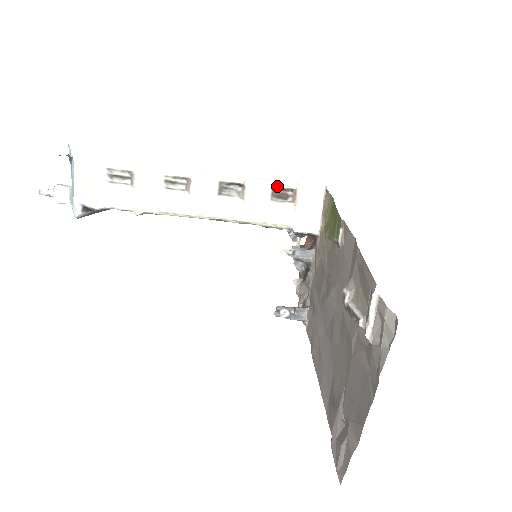
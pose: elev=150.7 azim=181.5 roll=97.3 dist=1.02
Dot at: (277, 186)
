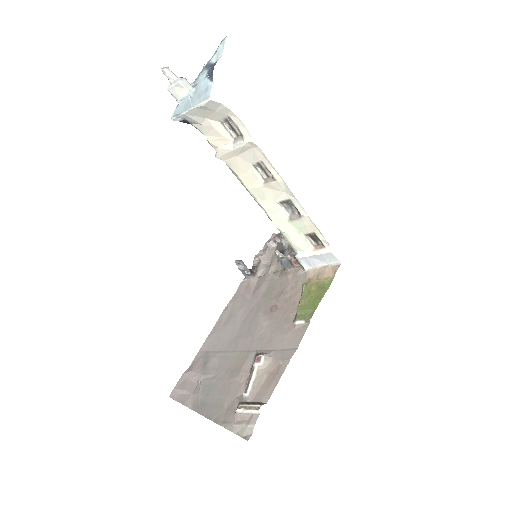
Dot at: (318, 235)
